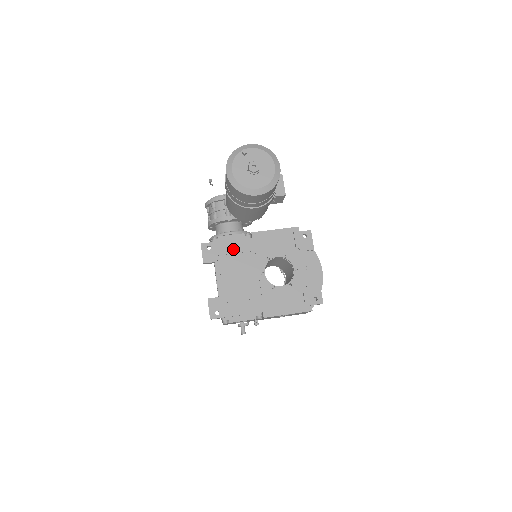
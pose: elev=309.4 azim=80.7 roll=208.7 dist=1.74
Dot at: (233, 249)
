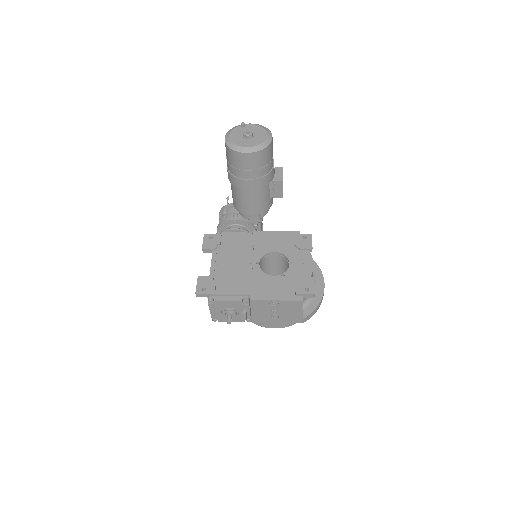
Dot at: (233, 242)
